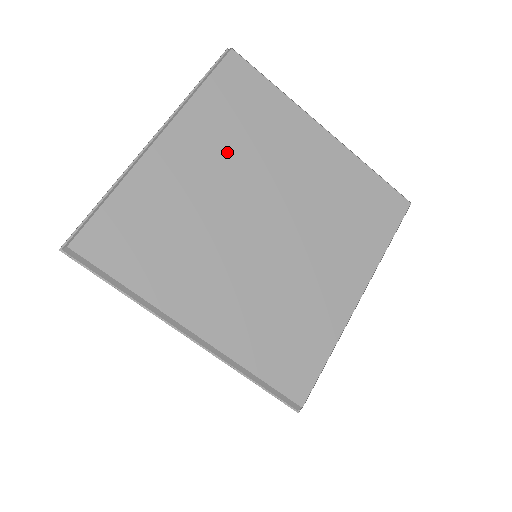
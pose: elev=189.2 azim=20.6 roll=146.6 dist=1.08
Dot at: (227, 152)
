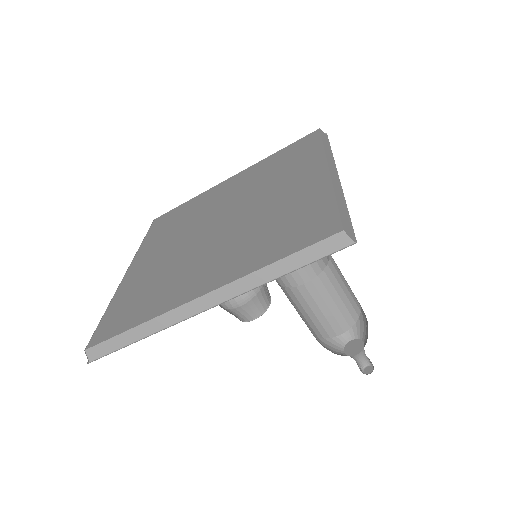
Dot at: (173, 236)
